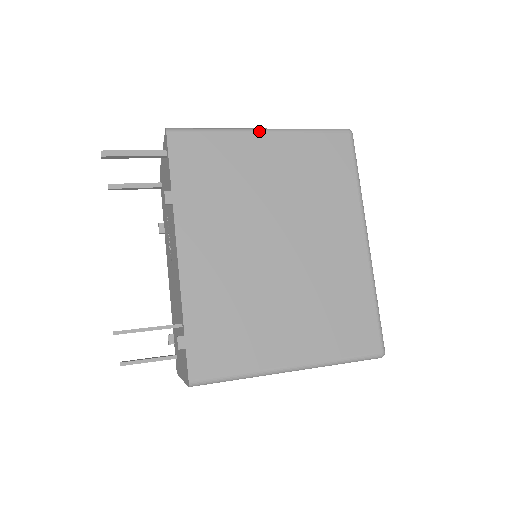
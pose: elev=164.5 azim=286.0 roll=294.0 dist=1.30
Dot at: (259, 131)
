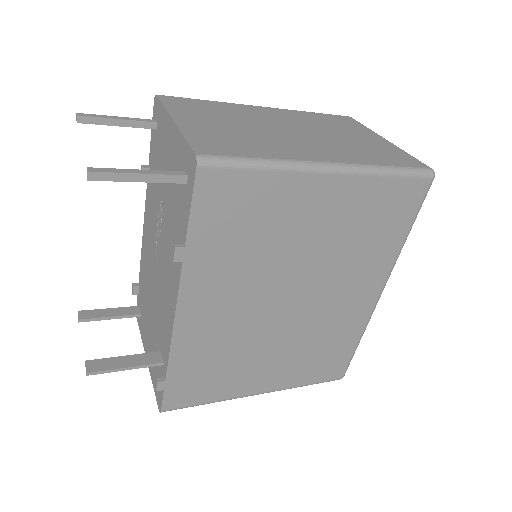
Dot at: (325, 172)
